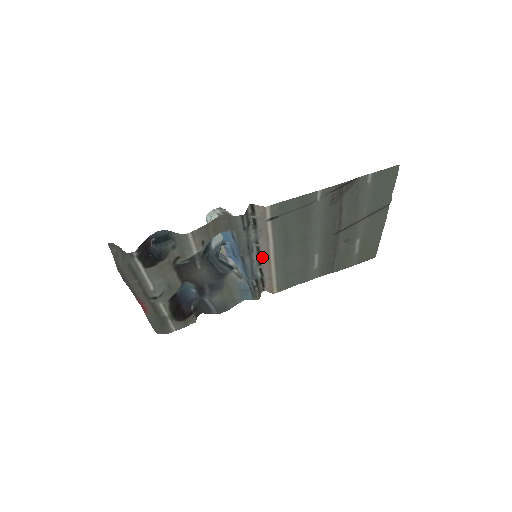
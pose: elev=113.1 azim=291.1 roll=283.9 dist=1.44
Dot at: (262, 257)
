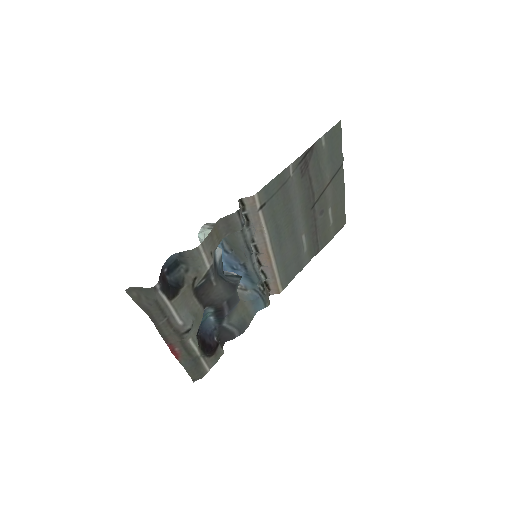
Dot at: (260, 256)
